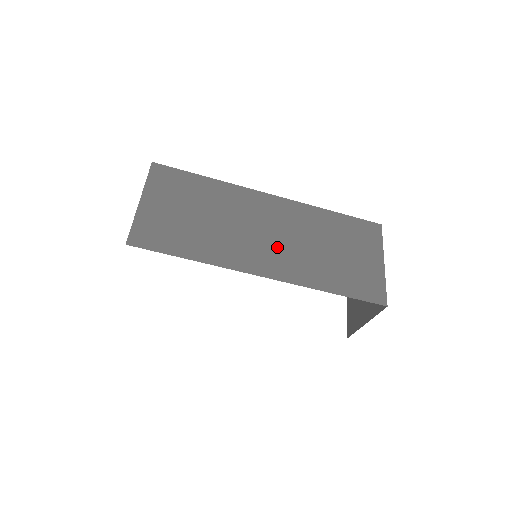
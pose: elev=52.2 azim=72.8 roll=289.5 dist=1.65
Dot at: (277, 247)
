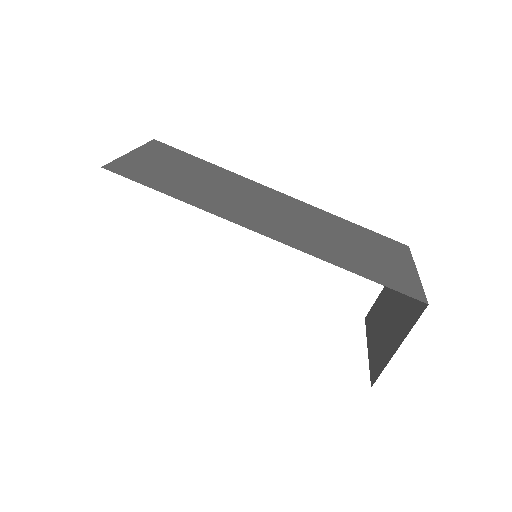
Dot at: (284, 223)
